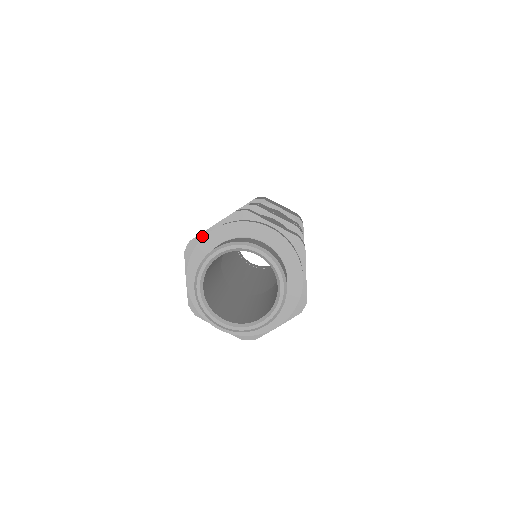
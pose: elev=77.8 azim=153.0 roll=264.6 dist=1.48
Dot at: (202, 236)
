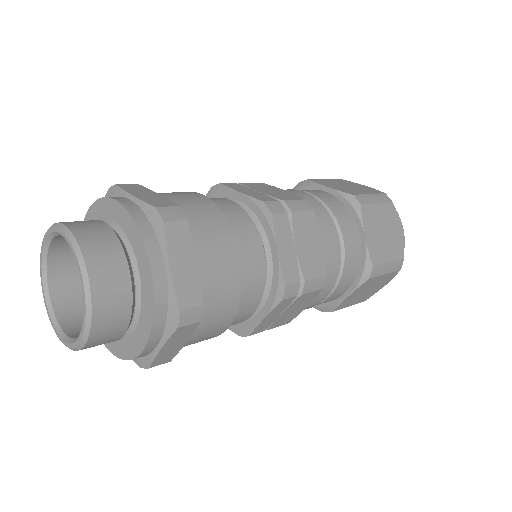
Dot at: occluded
